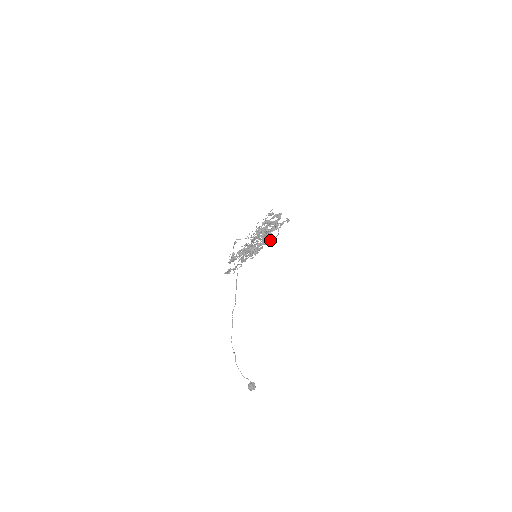
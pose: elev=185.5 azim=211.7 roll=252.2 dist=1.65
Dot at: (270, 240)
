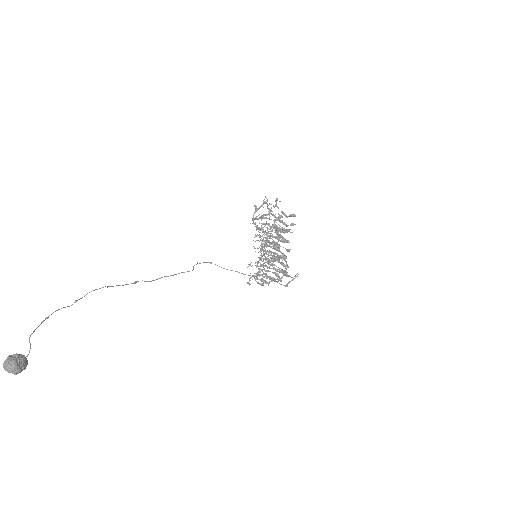
Dot at: (285, 257)
